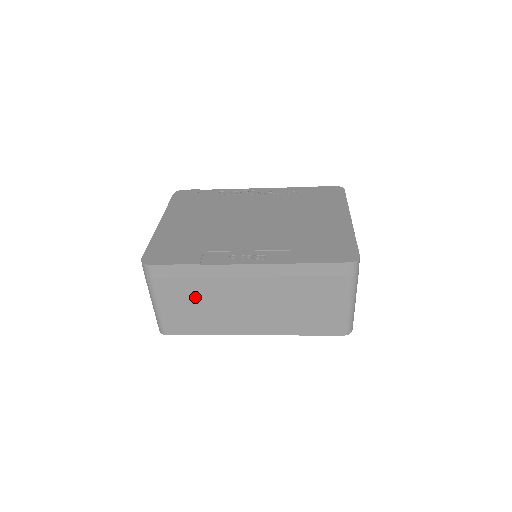
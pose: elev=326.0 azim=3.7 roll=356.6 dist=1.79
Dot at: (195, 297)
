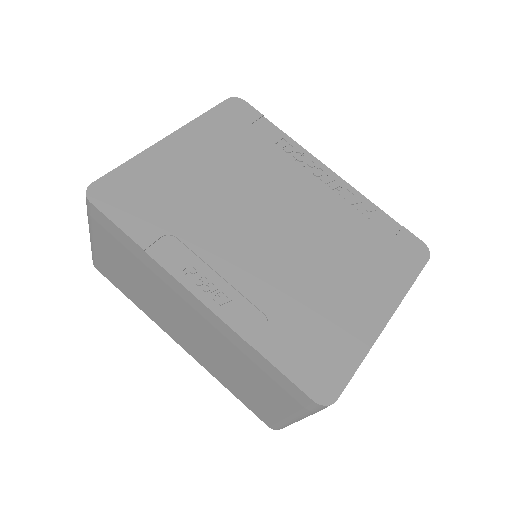
Dot at: (131, 269)
